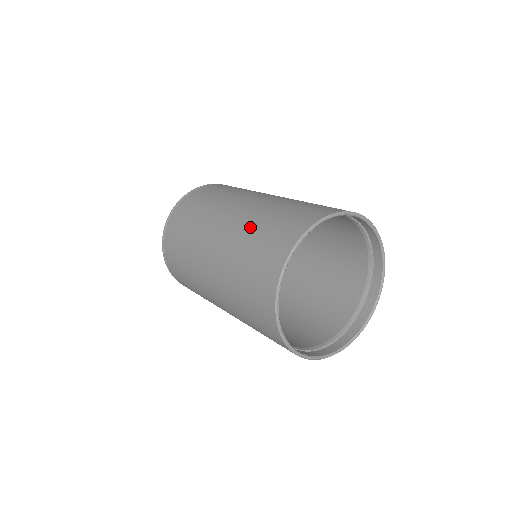
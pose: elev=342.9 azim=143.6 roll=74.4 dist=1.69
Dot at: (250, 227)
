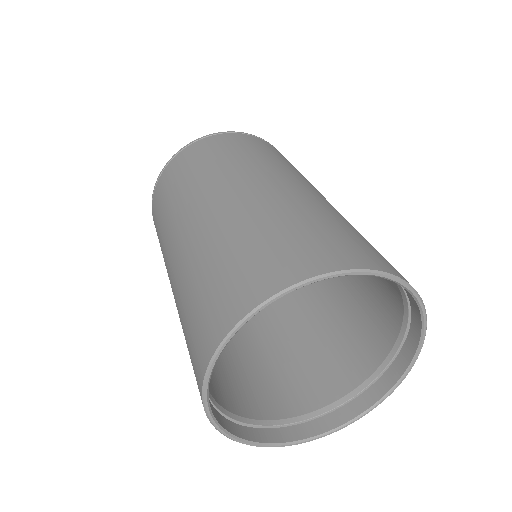
Dot at: (187, 282)
